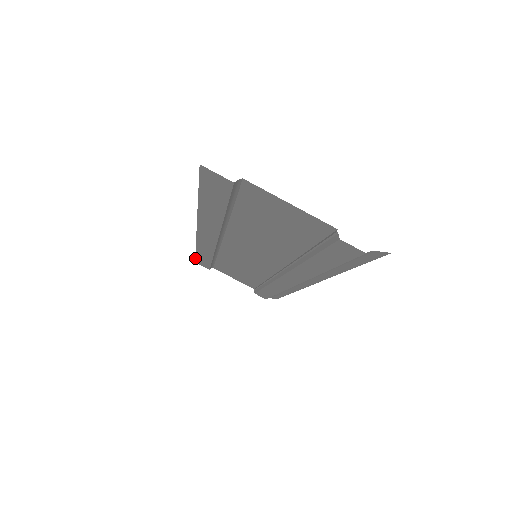
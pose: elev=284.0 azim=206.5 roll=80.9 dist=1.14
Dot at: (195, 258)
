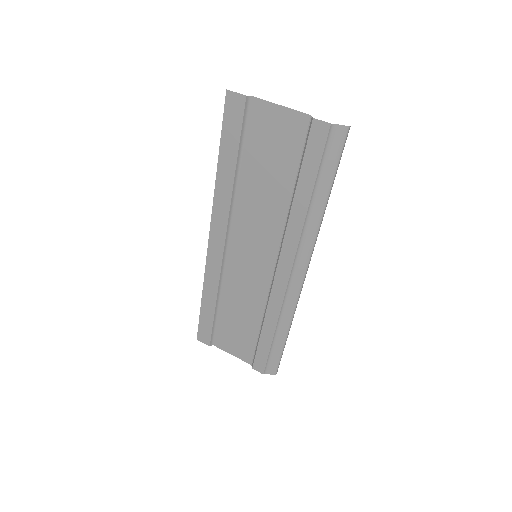
Dot at: (198, 324)
